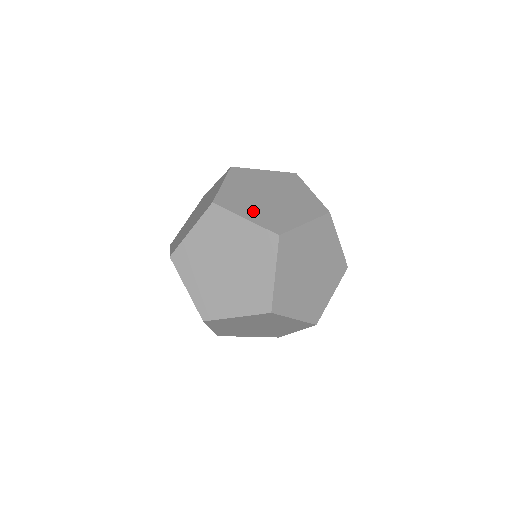
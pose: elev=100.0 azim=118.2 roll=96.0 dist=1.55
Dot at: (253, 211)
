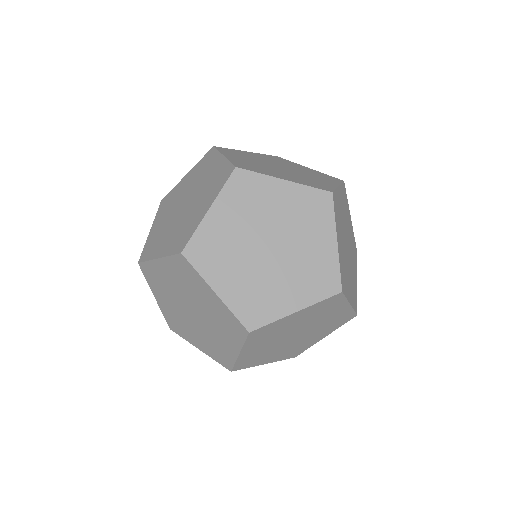
Dot at: occluded
